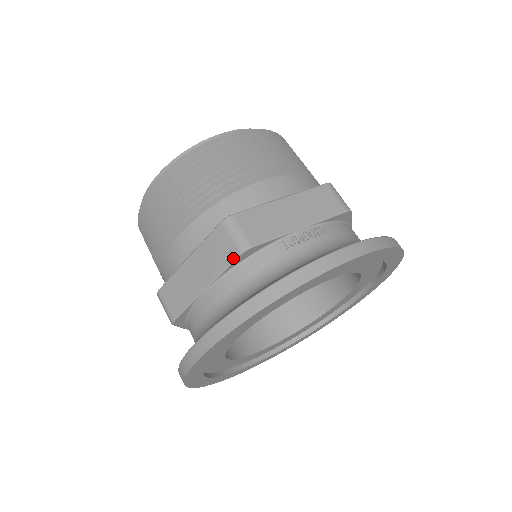
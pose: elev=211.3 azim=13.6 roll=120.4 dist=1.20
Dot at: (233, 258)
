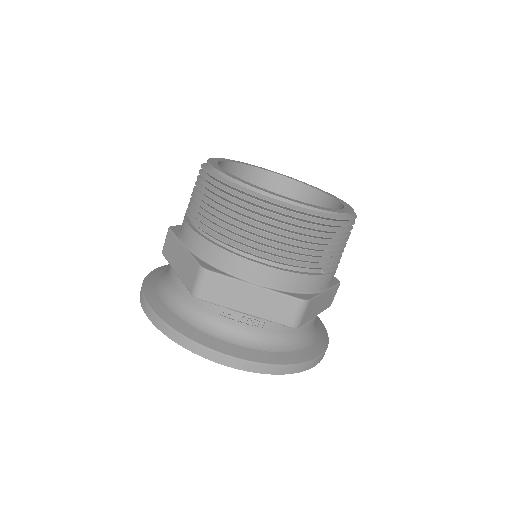
Dot at: (188, 289)
